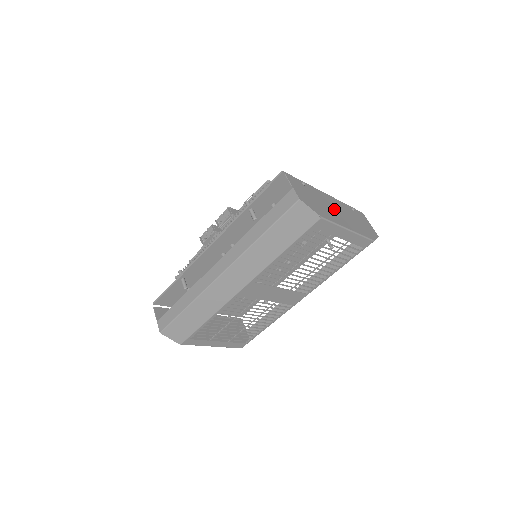
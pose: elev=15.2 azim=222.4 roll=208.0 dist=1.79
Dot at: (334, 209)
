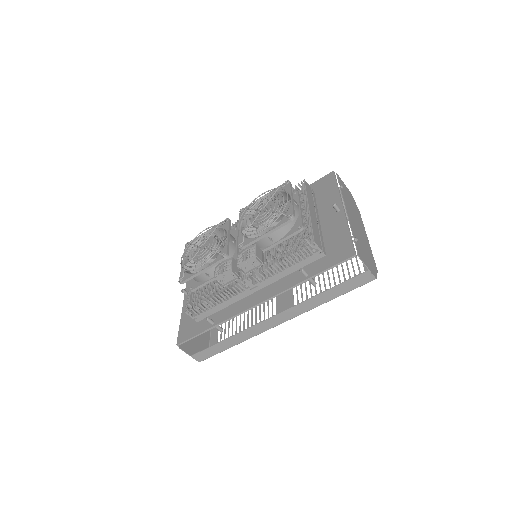
Dot at: (358, 228)
